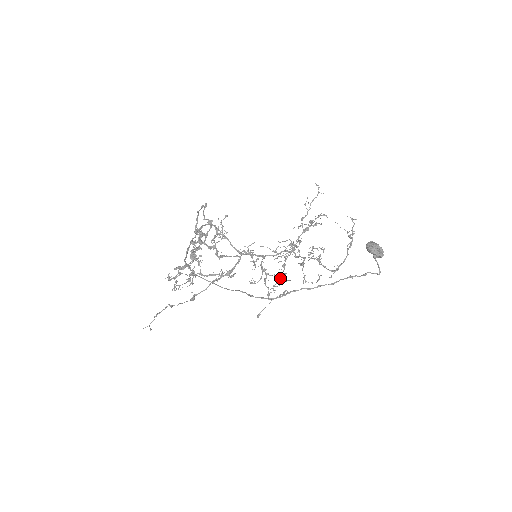
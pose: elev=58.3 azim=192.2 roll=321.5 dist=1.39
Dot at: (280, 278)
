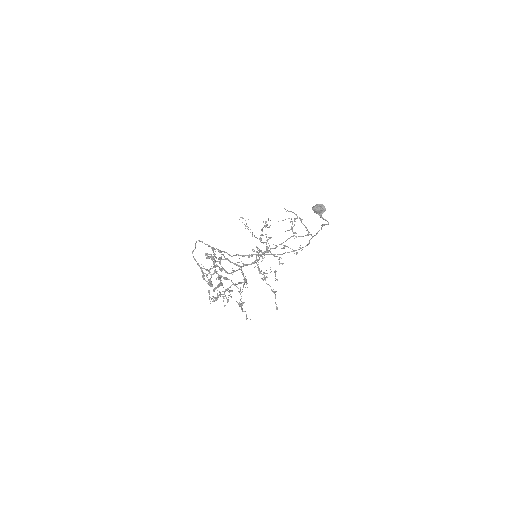
Dot at: occluded
